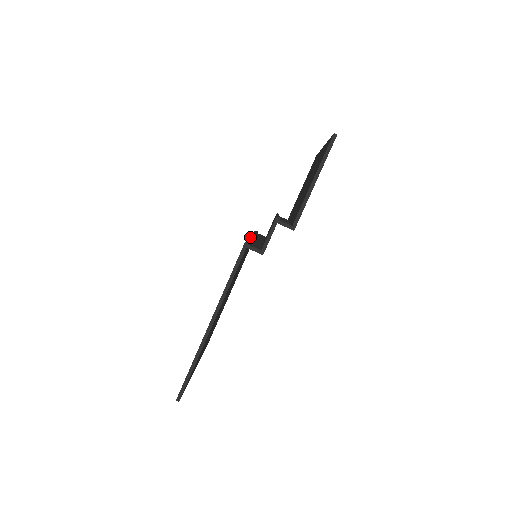
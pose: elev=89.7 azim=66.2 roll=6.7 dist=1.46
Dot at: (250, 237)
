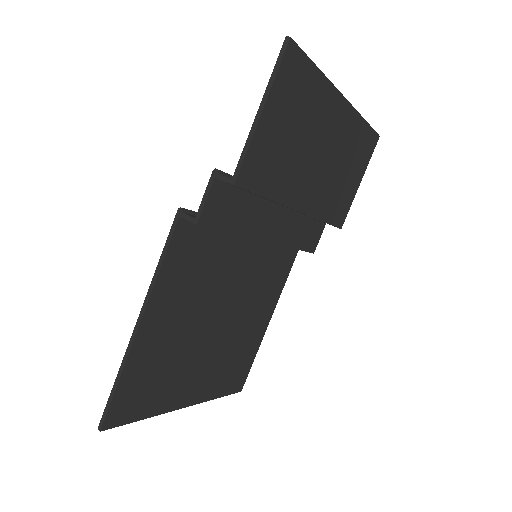
Dot at: occluded
